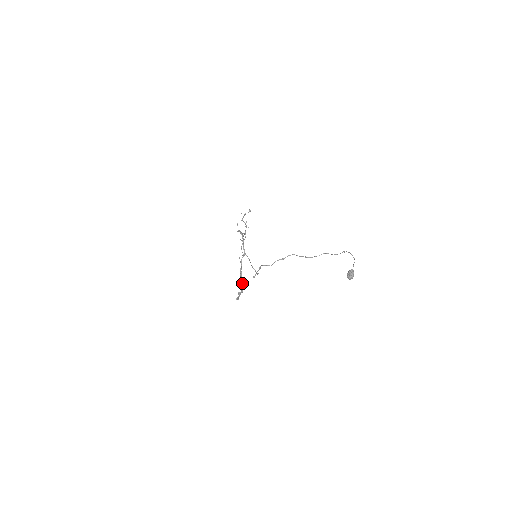
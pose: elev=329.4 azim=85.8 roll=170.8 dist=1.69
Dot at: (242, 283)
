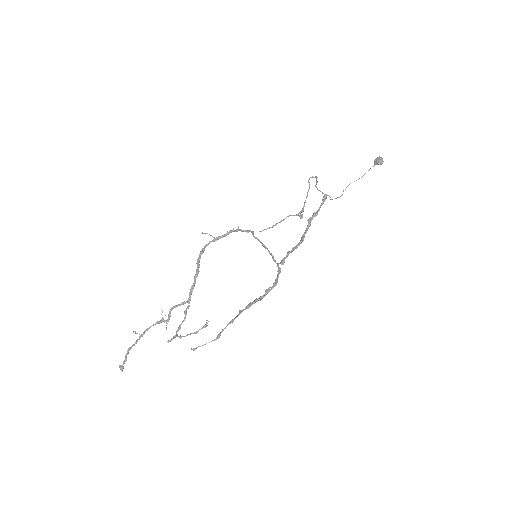
Dot at: occluded
